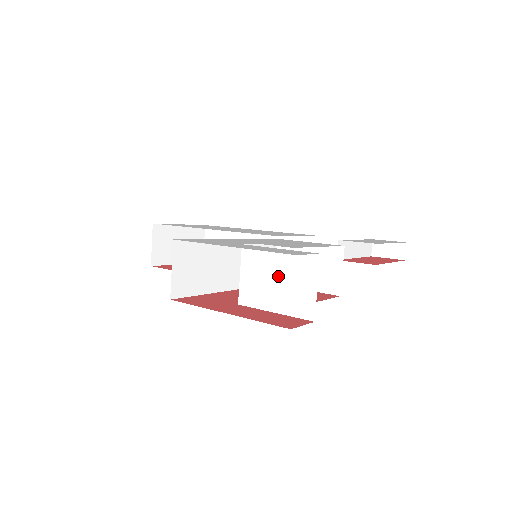
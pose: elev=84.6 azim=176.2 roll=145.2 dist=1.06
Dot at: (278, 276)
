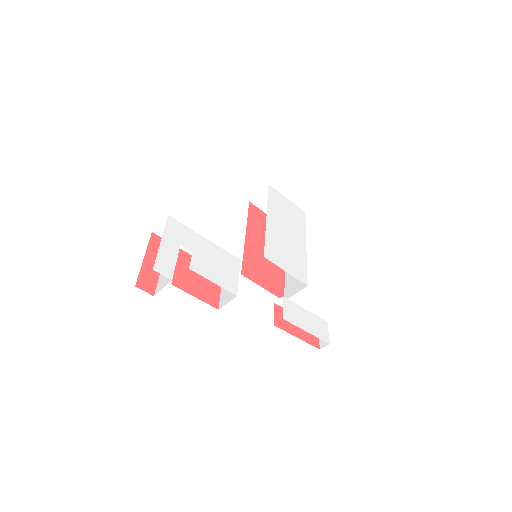
Dot at: occluded
